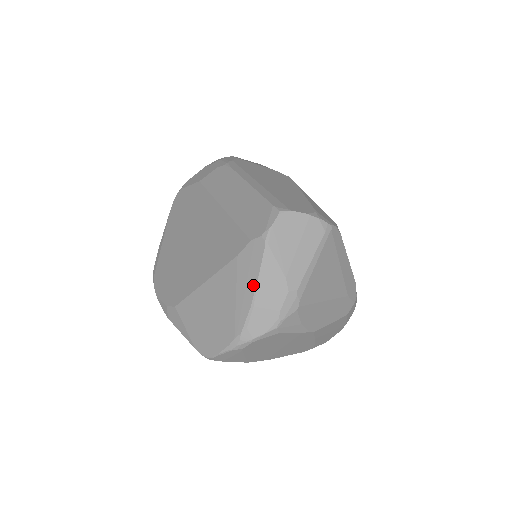
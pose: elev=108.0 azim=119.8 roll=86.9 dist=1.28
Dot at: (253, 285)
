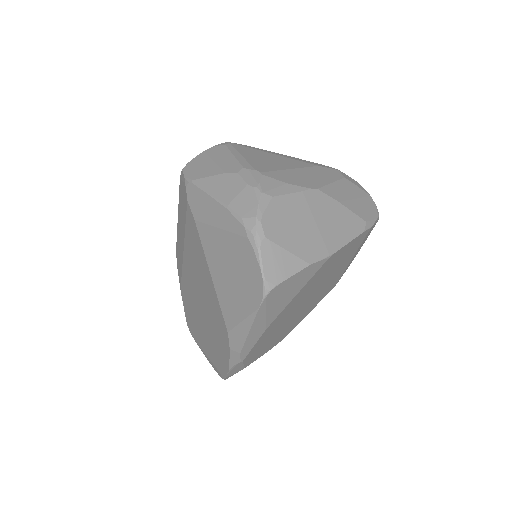
Dot at: (213, 202)
